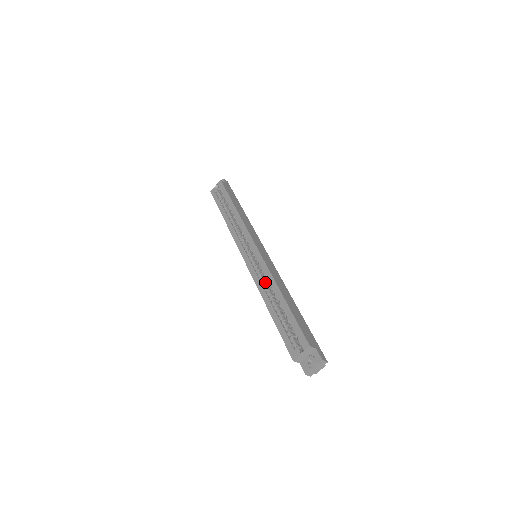
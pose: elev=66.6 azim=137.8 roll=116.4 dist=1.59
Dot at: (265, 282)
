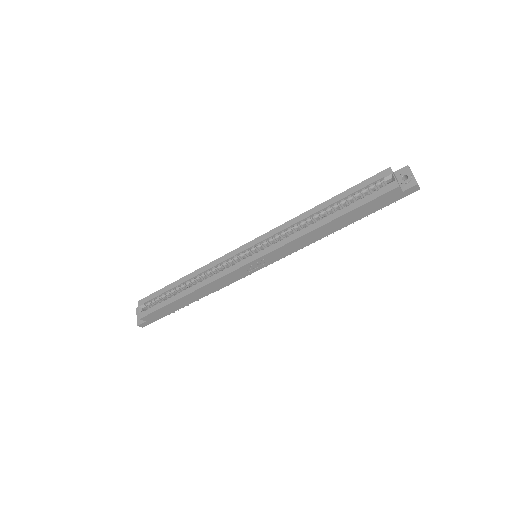
Dot at: (294, 234)
